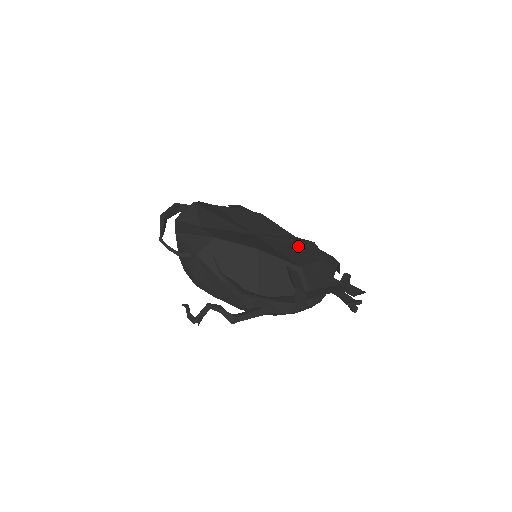
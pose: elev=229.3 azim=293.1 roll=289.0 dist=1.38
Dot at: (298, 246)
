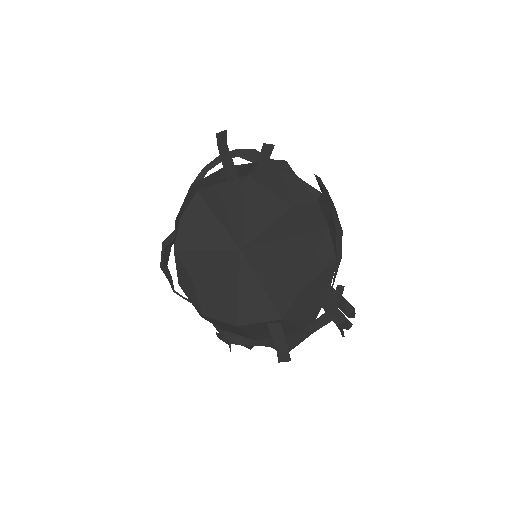
Dot at: (287, 254)
